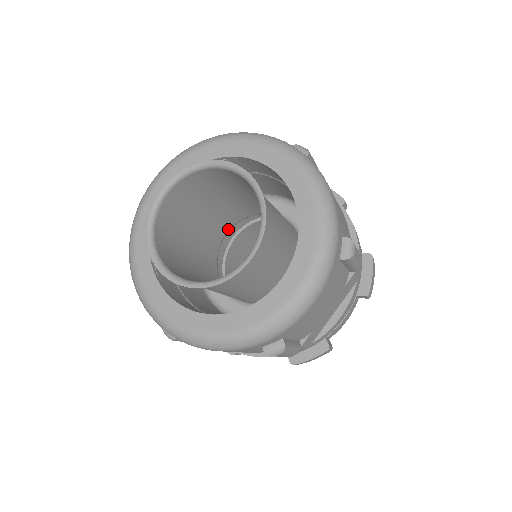
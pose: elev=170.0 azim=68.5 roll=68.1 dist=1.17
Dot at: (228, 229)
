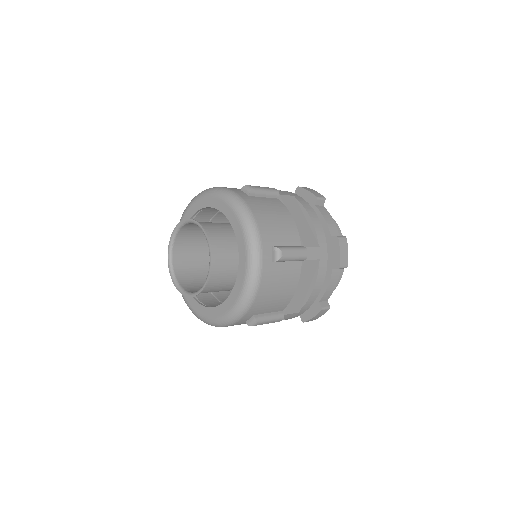
Dot at: occluded
